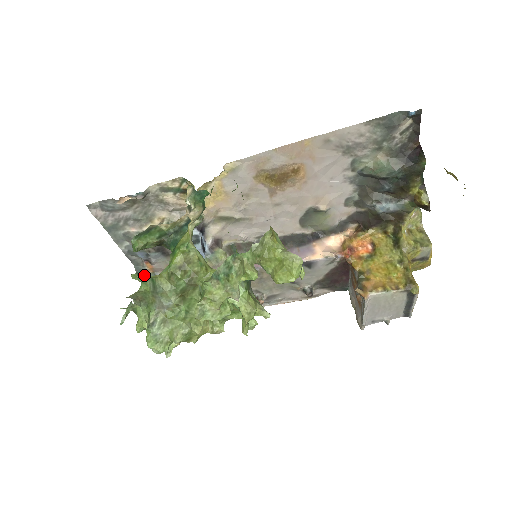
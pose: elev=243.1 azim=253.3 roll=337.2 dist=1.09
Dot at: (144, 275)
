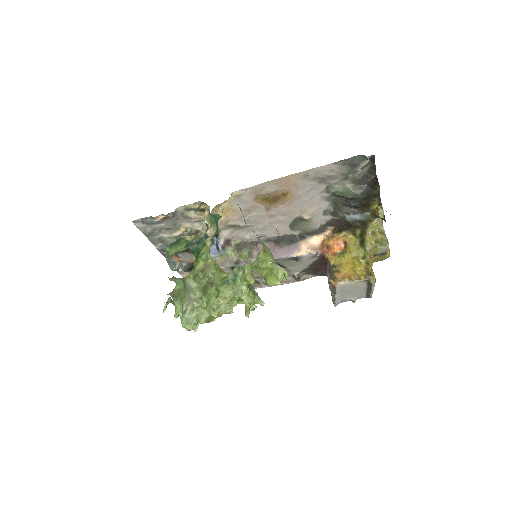
Dot at: (173, 265)
